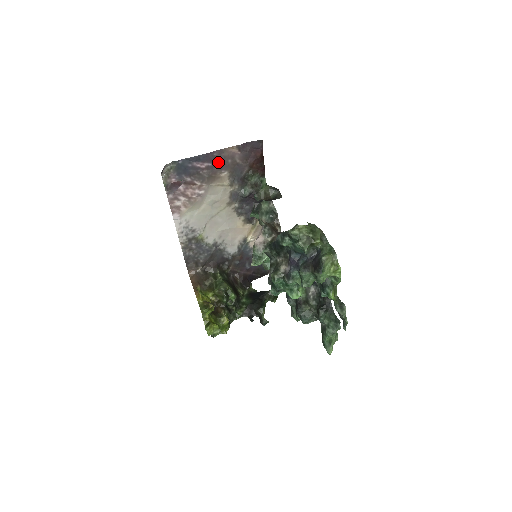
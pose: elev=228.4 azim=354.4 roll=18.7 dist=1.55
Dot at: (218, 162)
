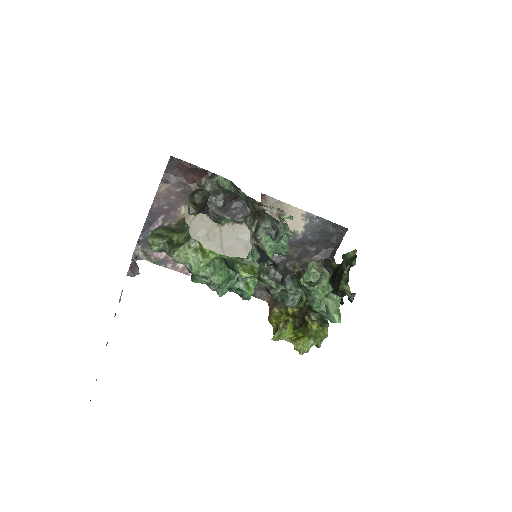
Dot at: (166, 208)
